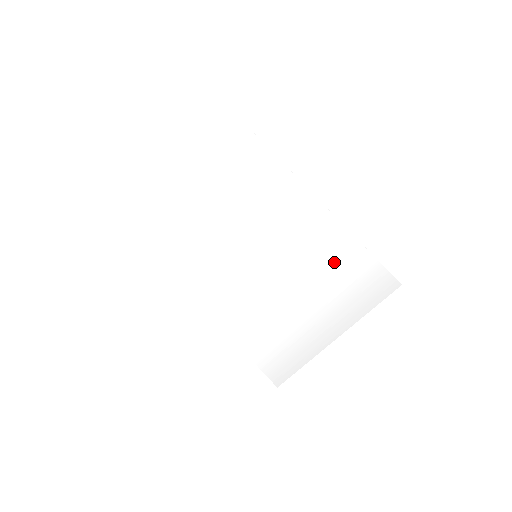
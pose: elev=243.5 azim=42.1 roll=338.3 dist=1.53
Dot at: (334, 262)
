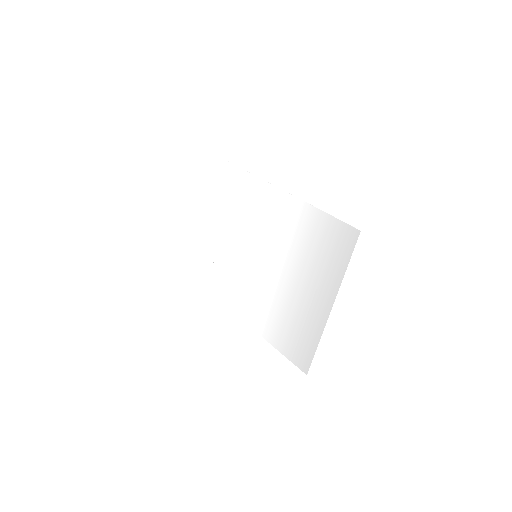
Dot at: (305, 235)
